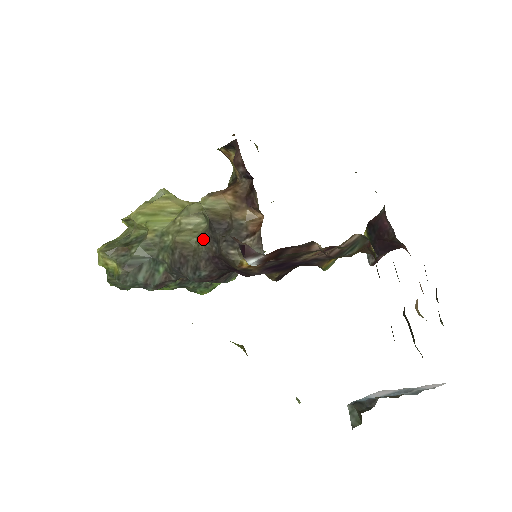
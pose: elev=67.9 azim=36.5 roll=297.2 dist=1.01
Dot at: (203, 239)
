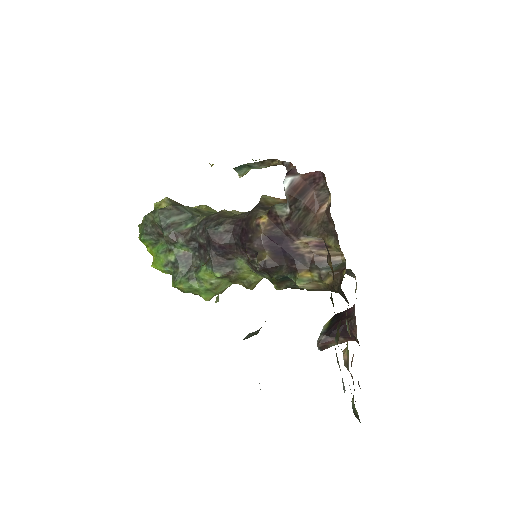
Dot at: (242, 214)
